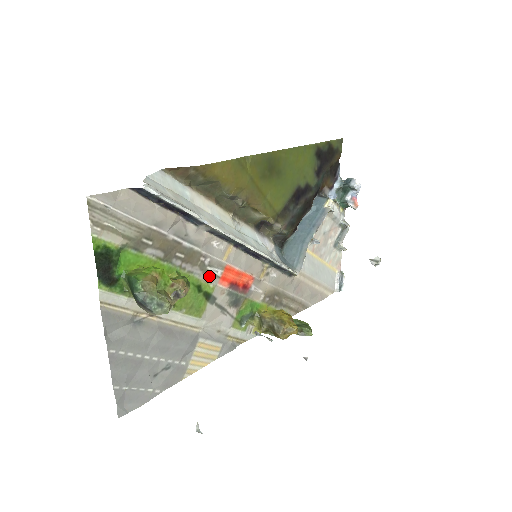
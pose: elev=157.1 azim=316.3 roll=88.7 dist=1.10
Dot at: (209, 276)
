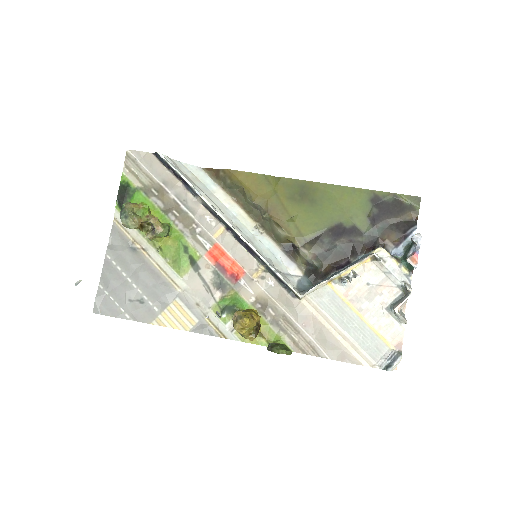
Dot at: (197, 244)
